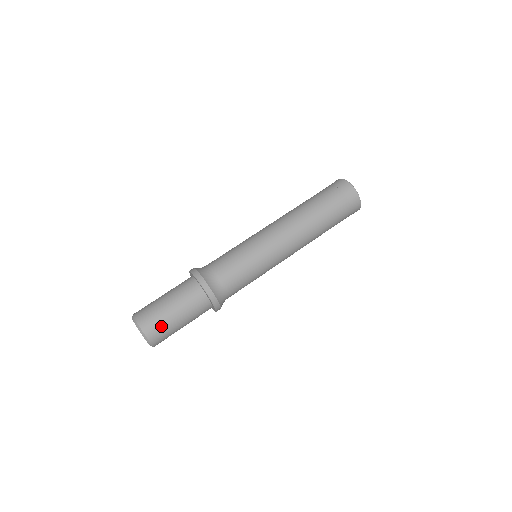
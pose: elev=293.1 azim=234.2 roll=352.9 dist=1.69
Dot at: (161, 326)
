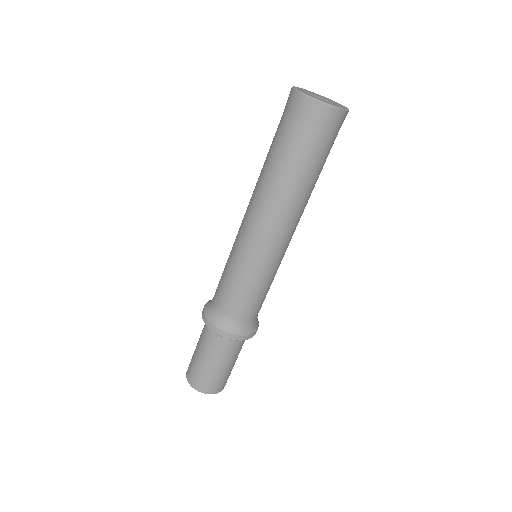
Dot at: occluded
